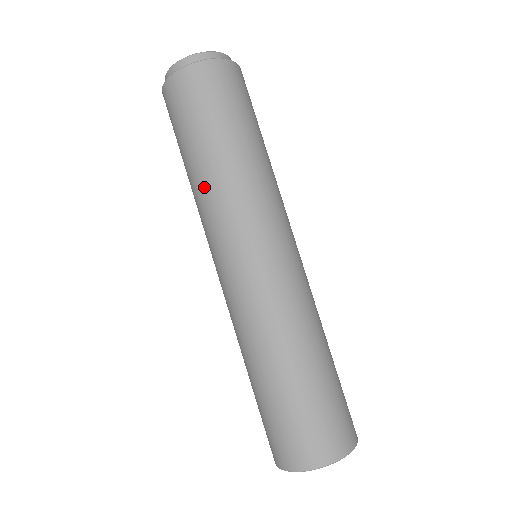
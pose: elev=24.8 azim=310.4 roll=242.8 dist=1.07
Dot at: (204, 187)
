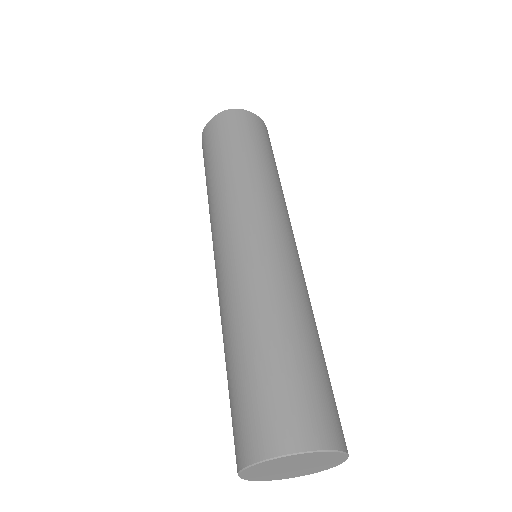
Dot at: (209, 200)
